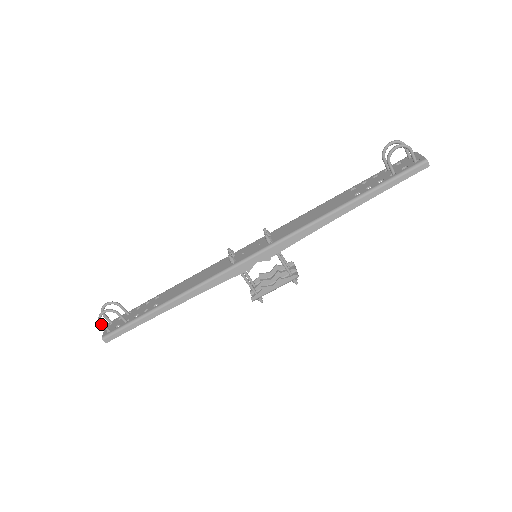
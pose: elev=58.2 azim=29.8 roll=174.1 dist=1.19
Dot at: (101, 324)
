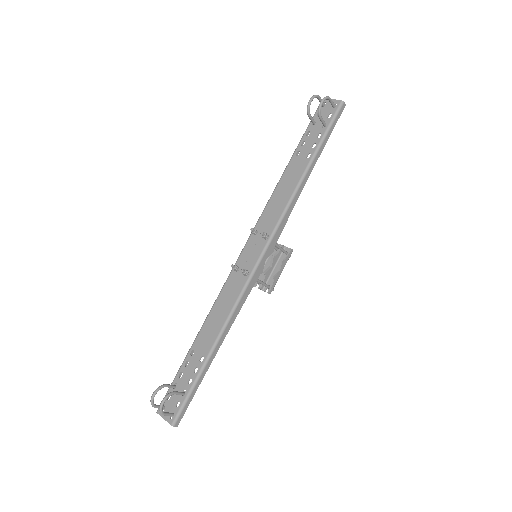
Dot at: (165, 415)
